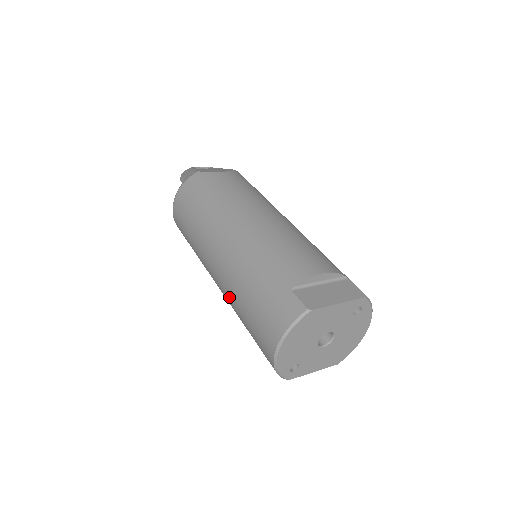
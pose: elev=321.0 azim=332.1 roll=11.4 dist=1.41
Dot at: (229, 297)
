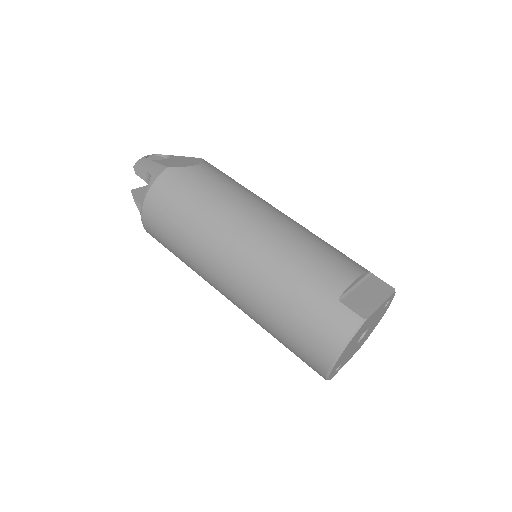
Dot at: (253, 310)
